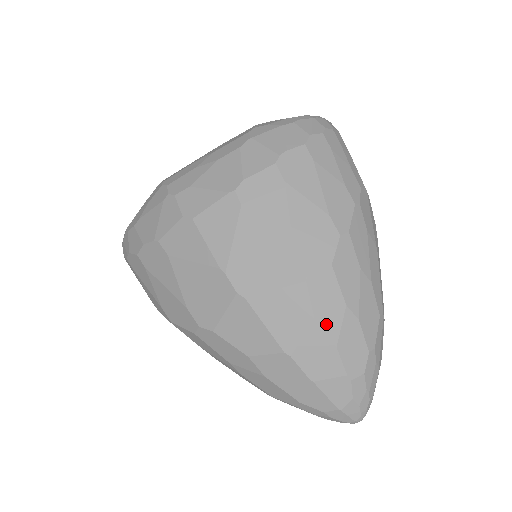
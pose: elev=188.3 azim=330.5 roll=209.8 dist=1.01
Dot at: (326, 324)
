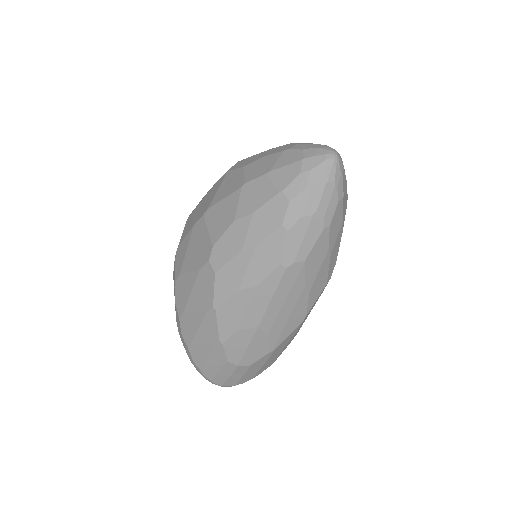
Dot at: (251, 162)
